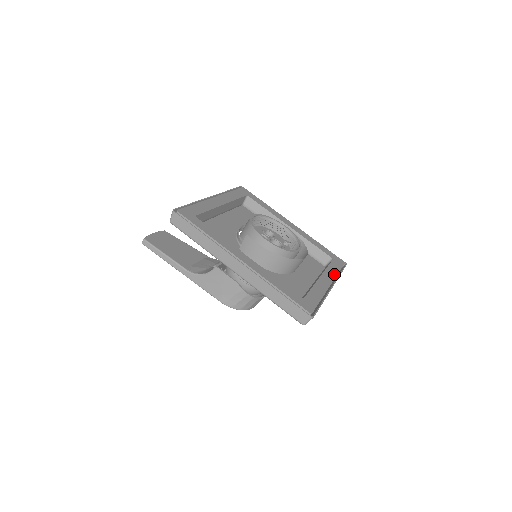
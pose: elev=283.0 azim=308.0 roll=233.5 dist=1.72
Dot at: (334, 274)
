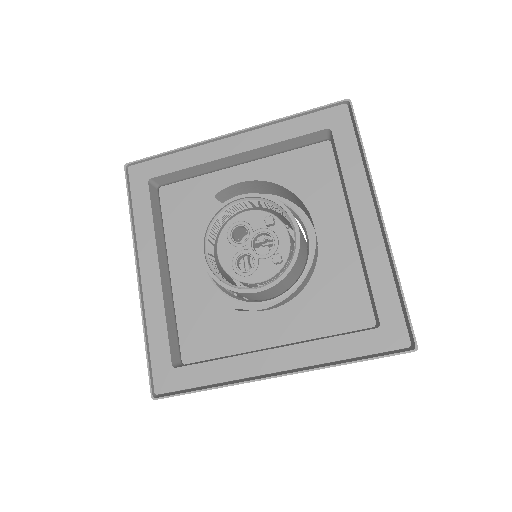
Dot at: (360, 175)
